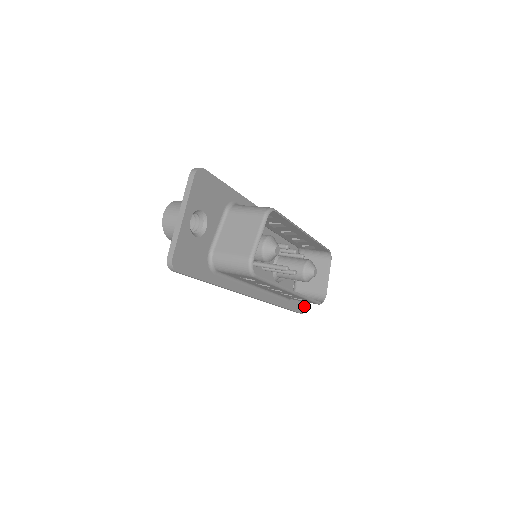
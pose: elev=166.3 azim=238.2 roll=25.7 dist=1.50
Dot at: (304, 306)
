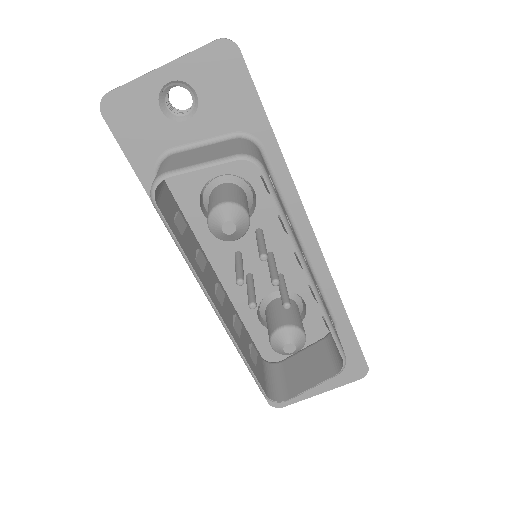
Dot at: (282, 402)
